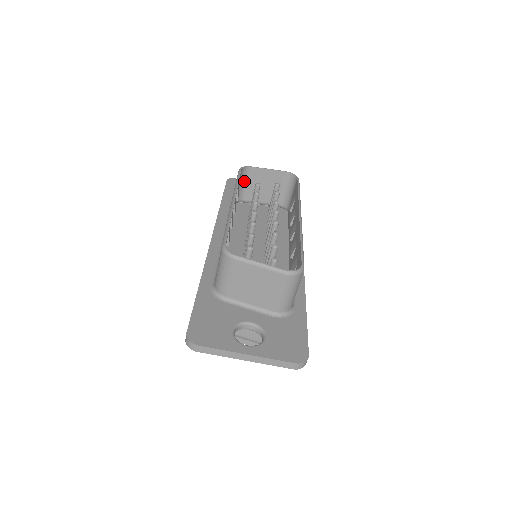
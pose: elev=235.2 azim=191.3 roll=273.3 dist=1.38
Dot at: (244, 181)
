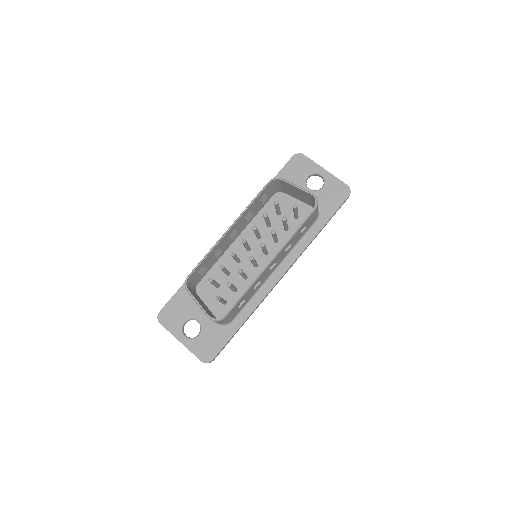
Dot at: (280, 184)
